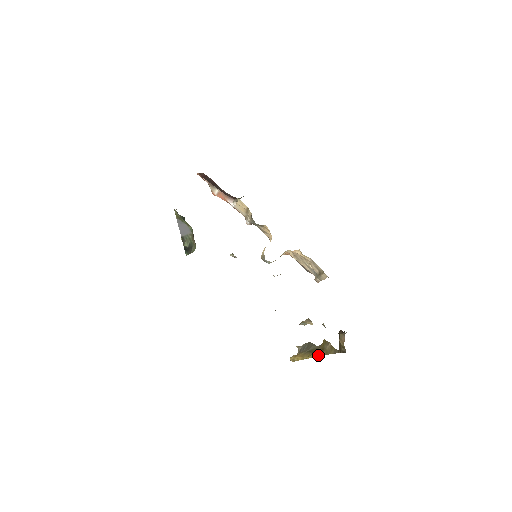
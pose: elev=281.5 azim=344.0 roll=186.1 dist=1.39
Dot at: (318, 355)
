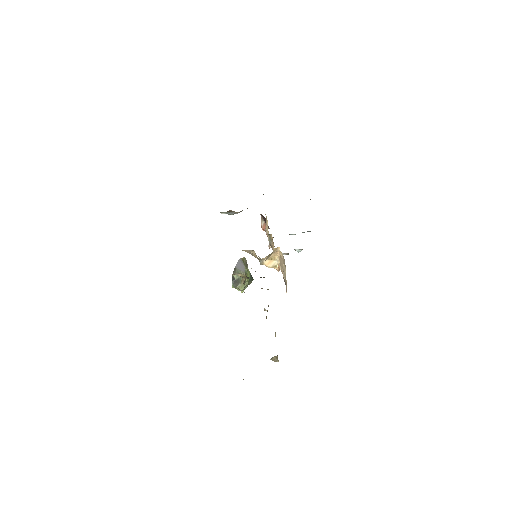
Dot at: occluded
